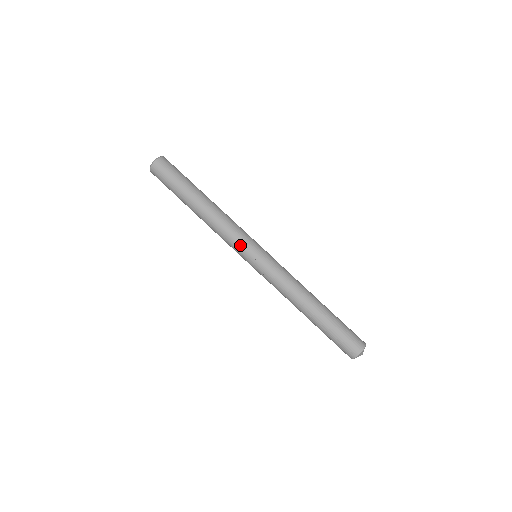
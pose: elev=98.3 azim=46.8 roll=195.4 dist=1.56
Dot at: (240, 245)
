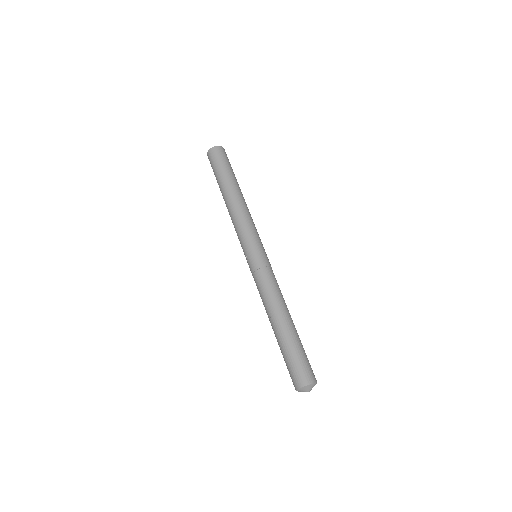
Dot at: (241, 243)
